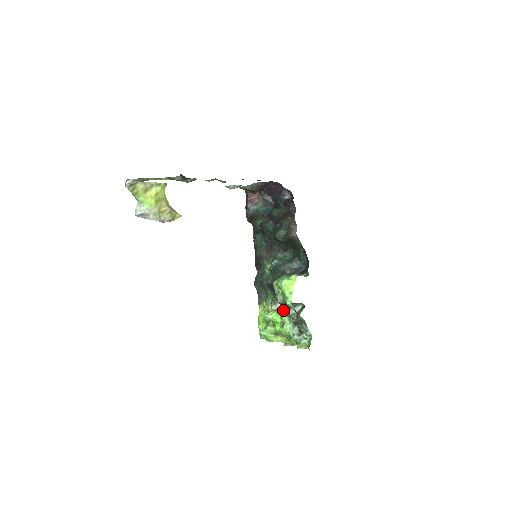
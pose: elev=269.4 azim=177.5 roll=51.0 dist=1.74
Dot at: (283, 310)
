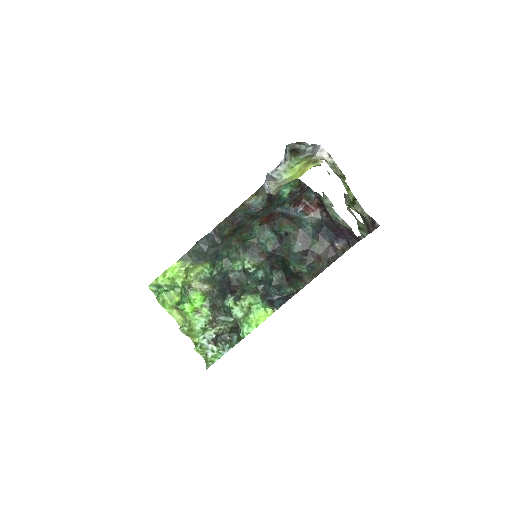
Dot at: (211, 302)
